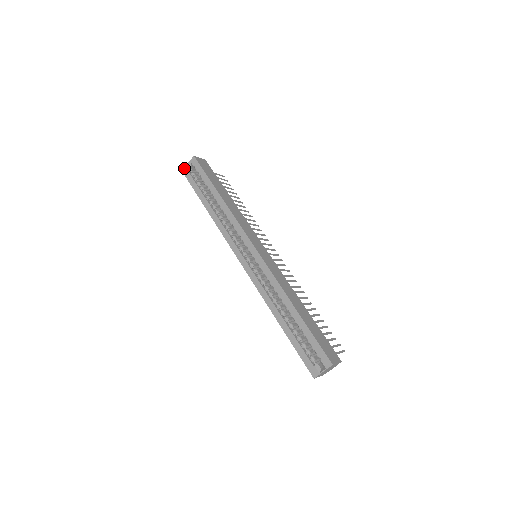
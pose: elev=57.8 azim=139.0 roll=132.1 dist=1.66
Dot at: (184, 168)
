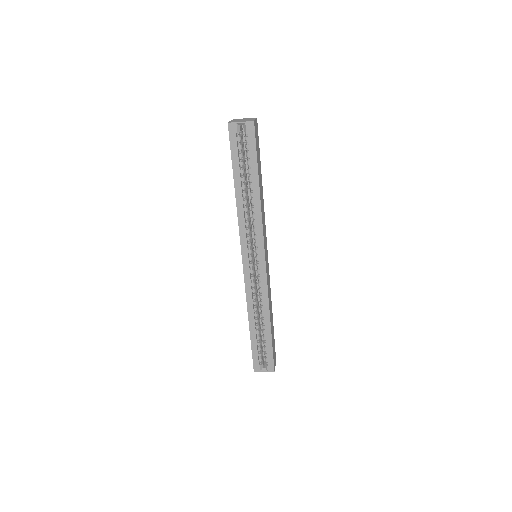
Dot at: (233, 123)
